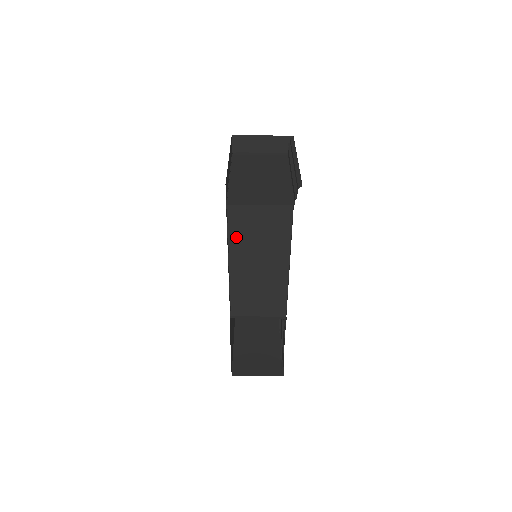
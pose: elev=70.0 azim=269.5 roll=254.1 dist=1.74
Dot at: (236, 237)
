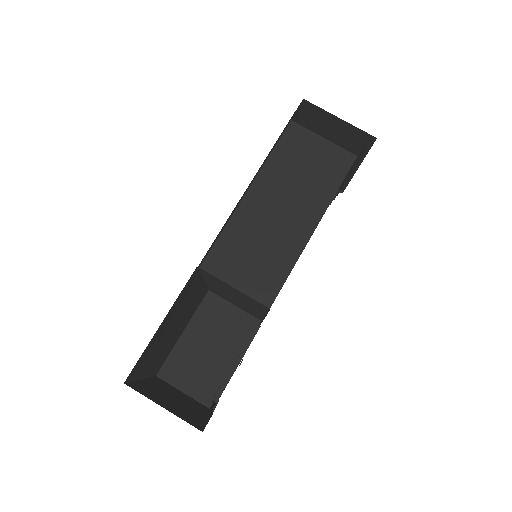
Dot at: (277, 162)
